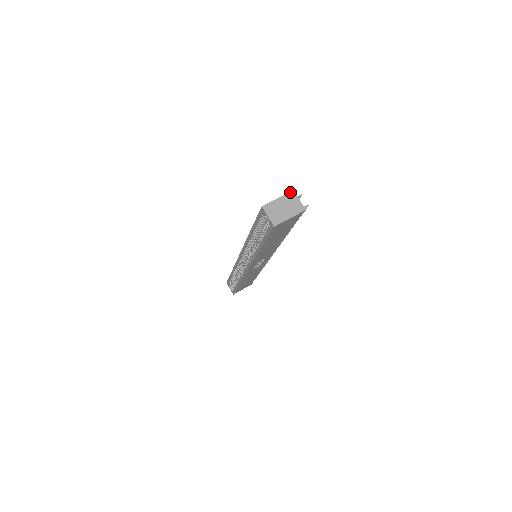
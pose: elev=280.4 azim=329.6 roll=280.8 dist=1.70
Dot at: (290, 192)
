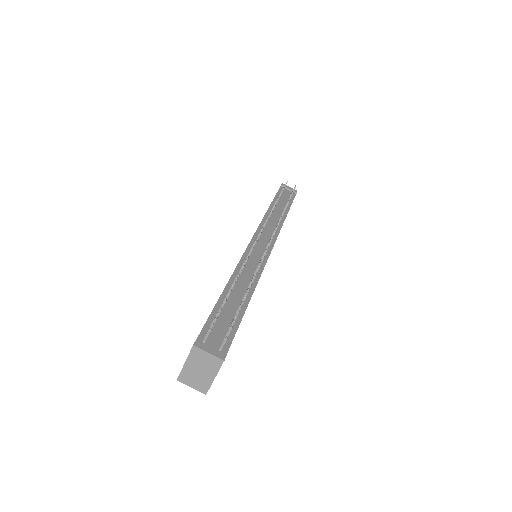
Dot at: (191, 350)
